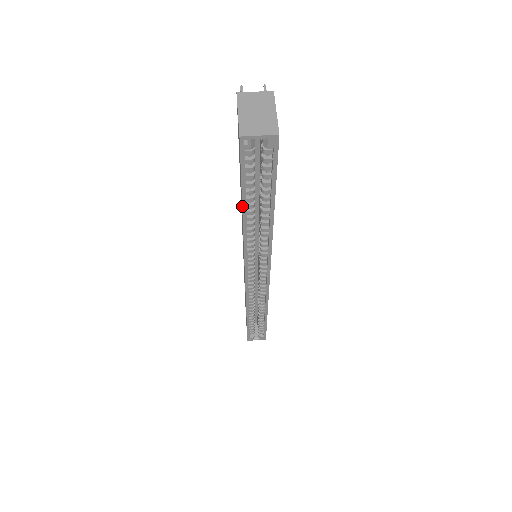
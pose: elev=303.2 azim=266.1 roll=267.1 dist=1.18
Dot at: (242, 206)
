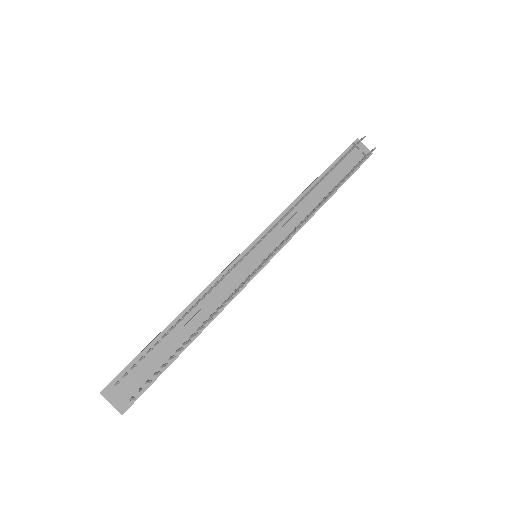
Dot at: occluded
